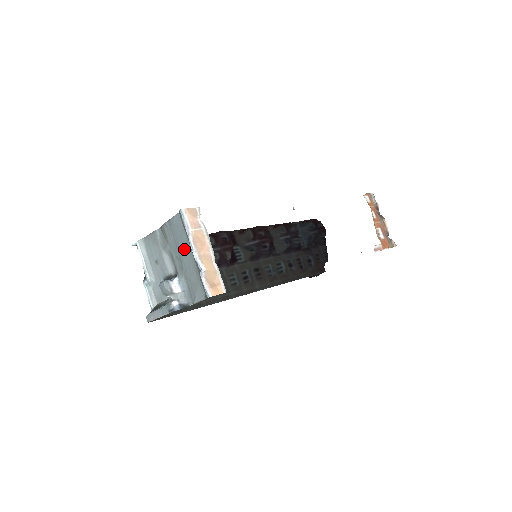
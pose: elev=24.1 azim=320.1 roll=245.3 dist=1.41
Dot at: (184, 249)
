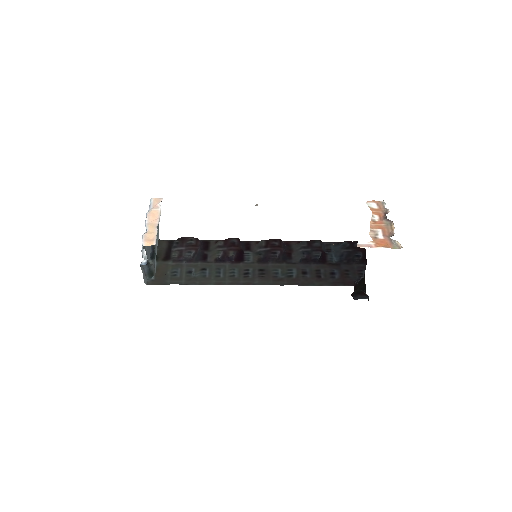
Dot at: occluded
